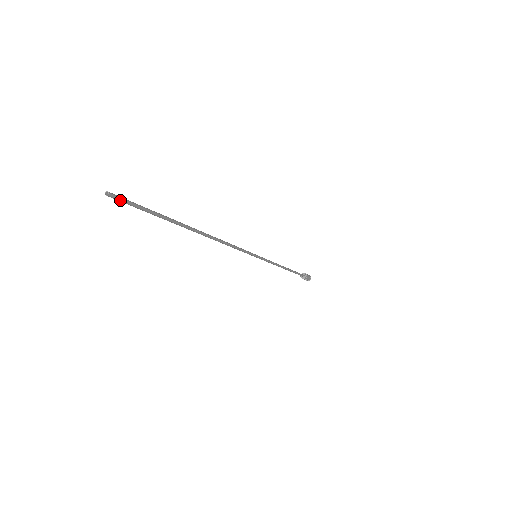
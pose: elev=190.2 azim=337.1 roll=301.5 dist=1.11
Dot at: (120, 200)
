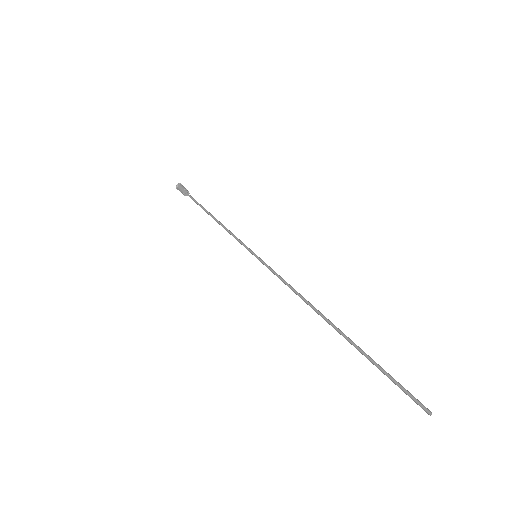
Dot at: (419, 402)
